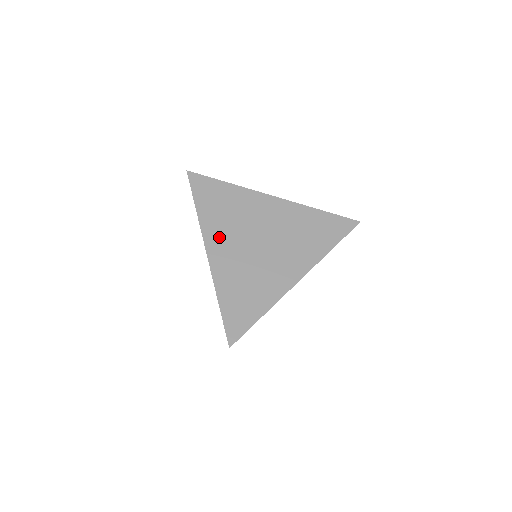
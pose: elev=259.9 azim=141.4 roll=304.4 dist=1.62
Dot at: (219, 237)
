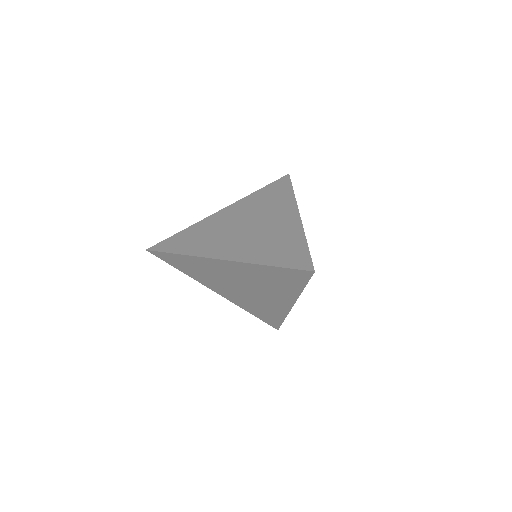
Dot at: (214, 286)
